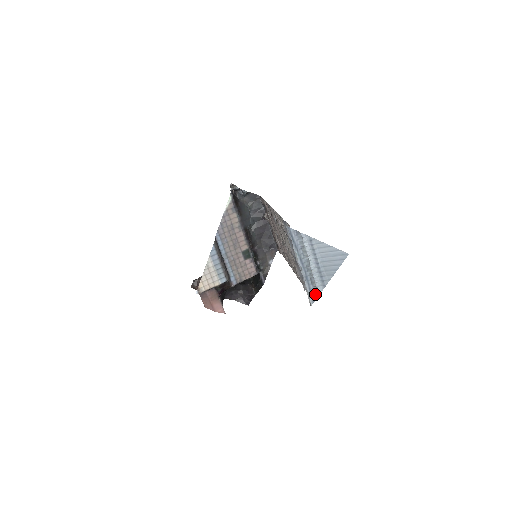
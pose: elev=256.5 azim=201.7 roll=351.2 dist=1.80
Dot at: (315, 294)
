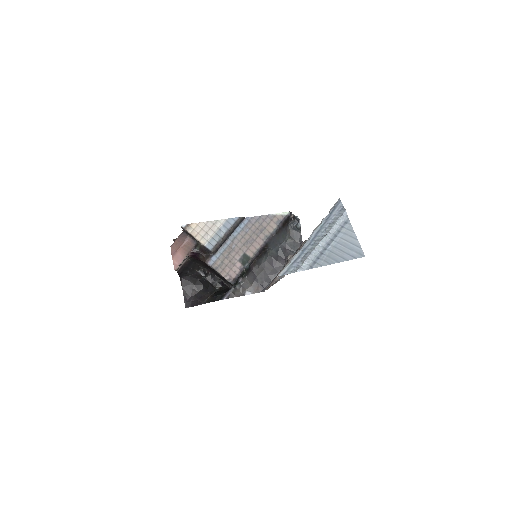
Dot at: (294, 269)
